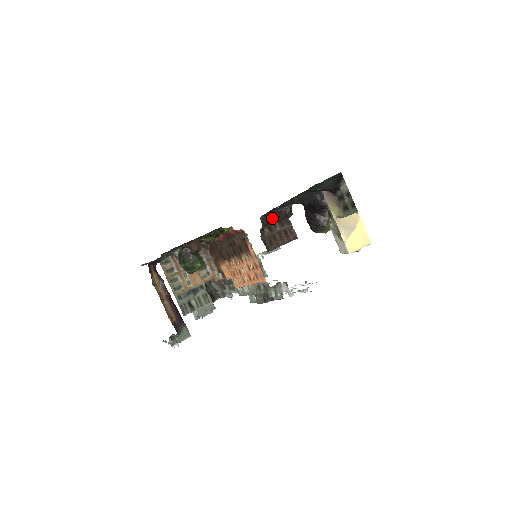
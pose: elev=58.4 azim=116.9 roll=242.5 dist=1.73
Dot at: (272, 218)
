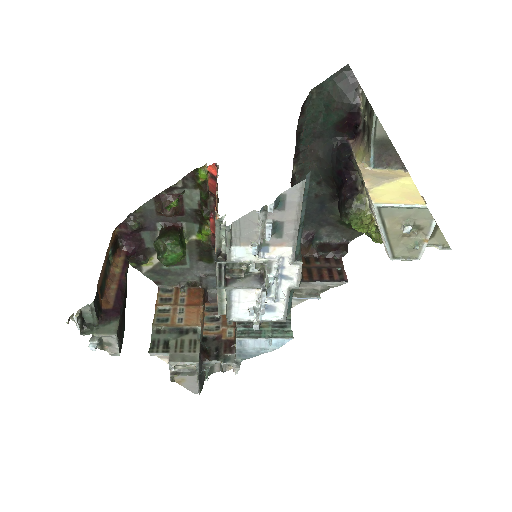
Dot at: (312, 248)
